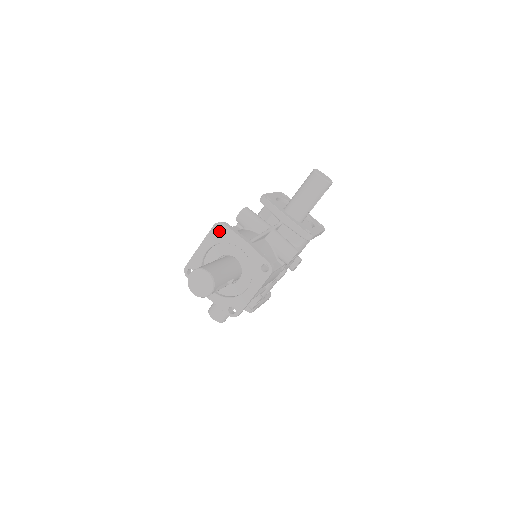
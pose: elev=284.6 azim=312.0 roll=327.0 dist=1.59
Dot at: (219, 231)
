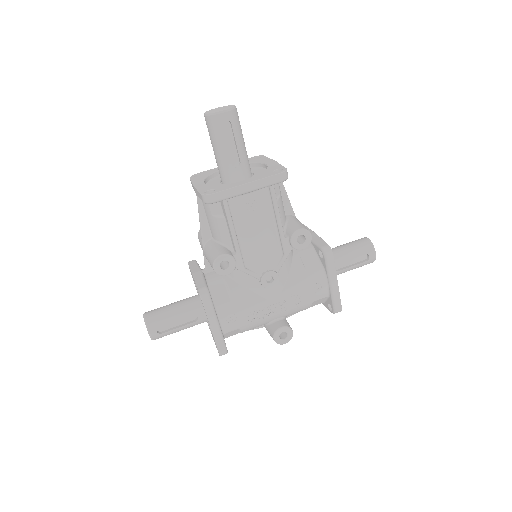
Dot at: occluded
